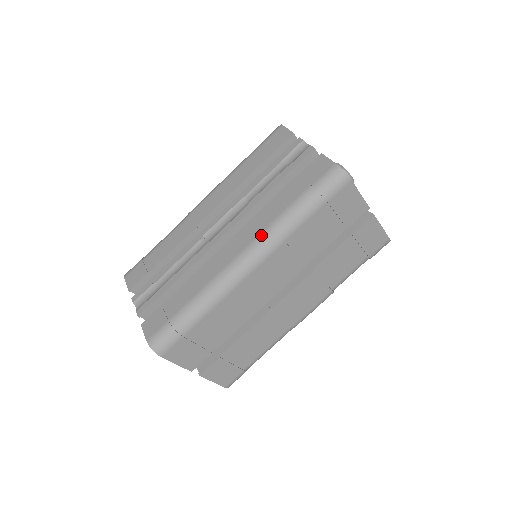
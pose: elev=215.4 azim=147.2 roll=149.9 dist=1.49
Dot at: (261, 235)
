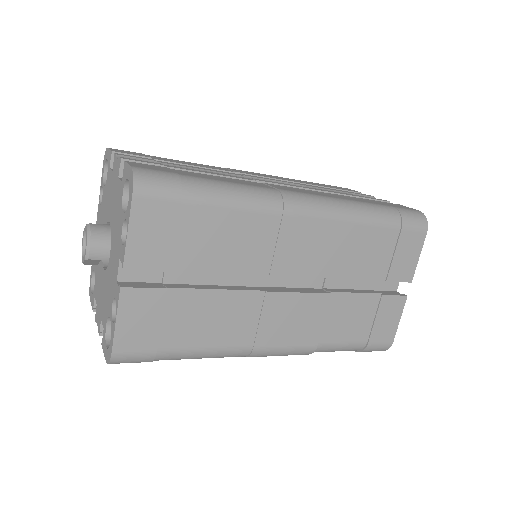
Dot at: (332, 197)
